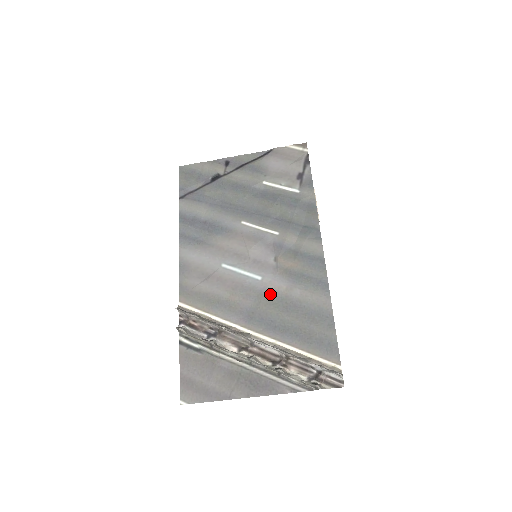
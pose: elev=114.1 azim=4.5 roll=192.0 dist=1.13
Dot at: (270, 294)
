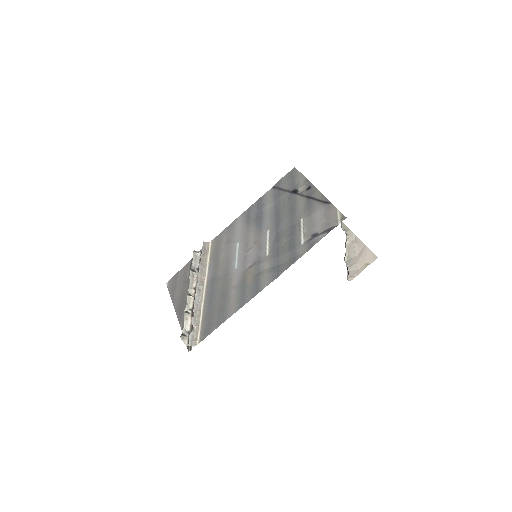
Dot at: (228, 280)
